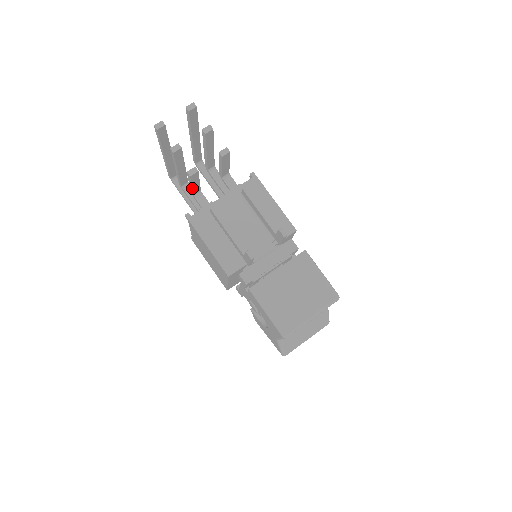
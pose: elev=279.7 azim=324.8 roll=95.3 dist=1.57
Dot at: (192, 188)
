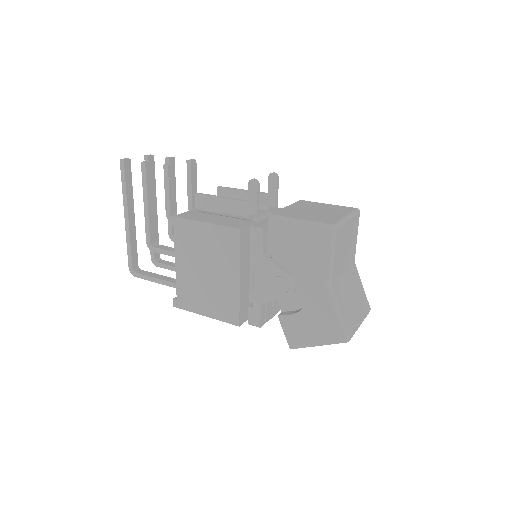
Dot at: (169, 197)
